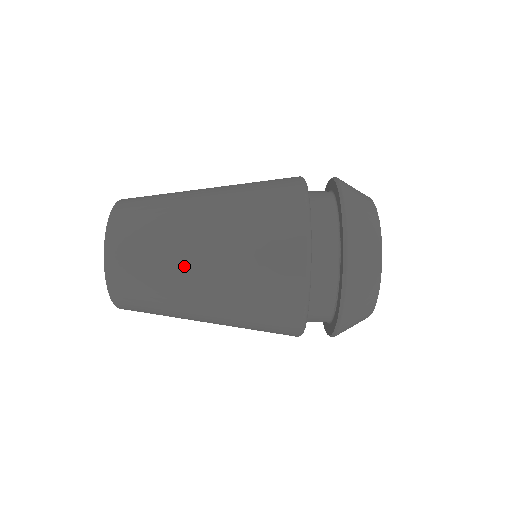
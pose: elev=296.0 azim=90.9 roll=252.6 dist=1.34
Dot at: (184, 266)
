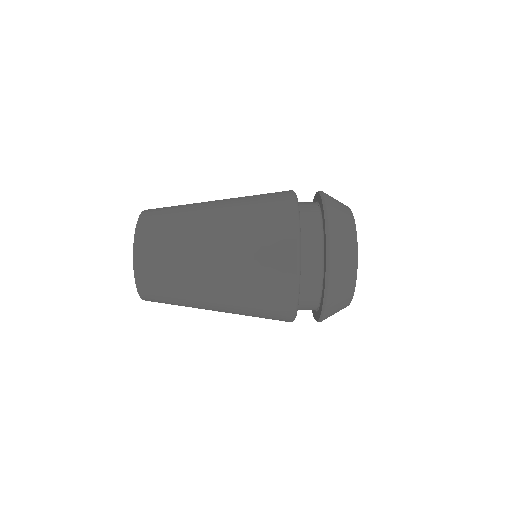
Dot at: (201, 302)
